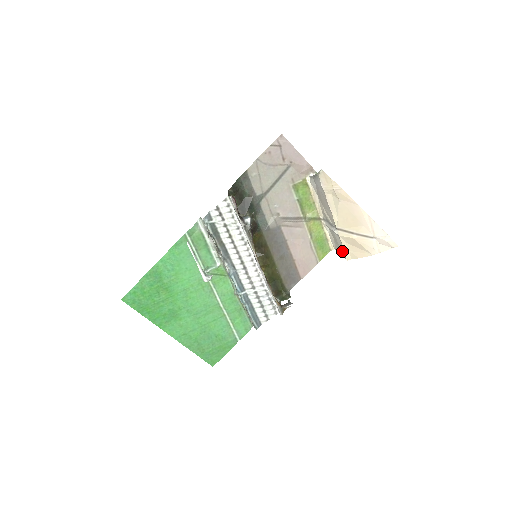
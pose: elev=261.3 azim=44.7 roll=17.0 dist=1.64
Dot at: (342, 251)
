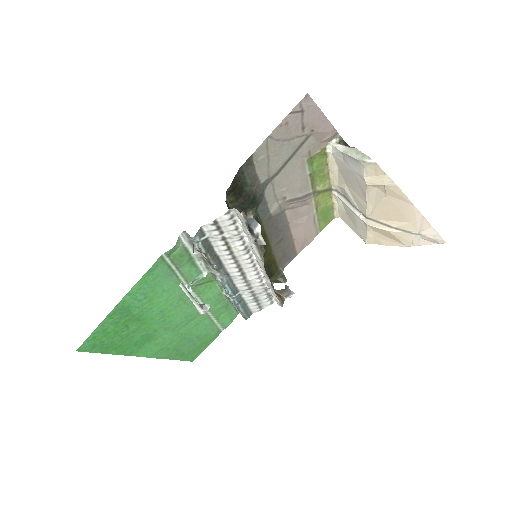
Dot at: (361, 233)
